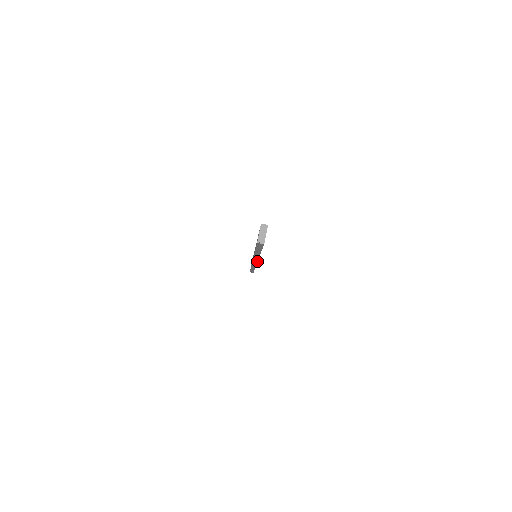
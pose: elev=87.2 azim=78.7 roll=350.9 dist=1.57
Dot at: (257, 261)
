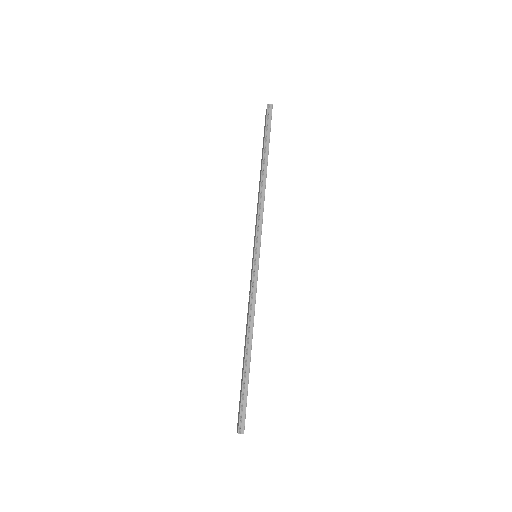
Dot at: occluded
